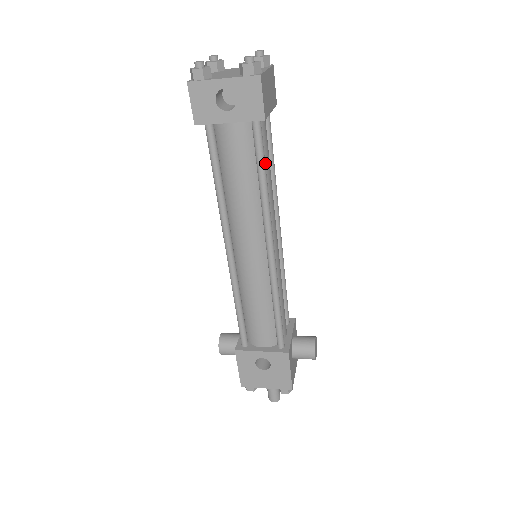
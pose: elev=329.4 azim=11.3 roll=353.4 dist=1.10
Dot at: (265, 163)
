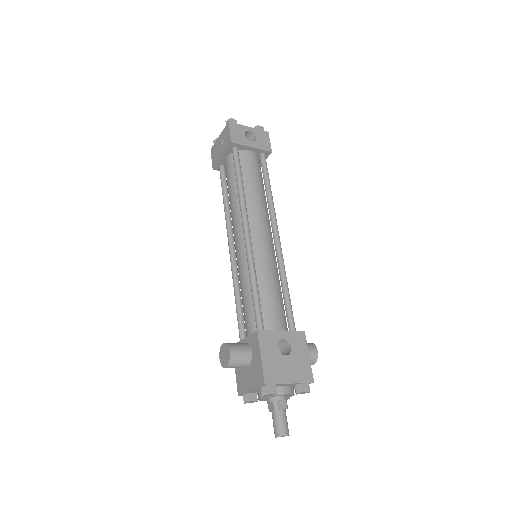
Dot at: occluded
